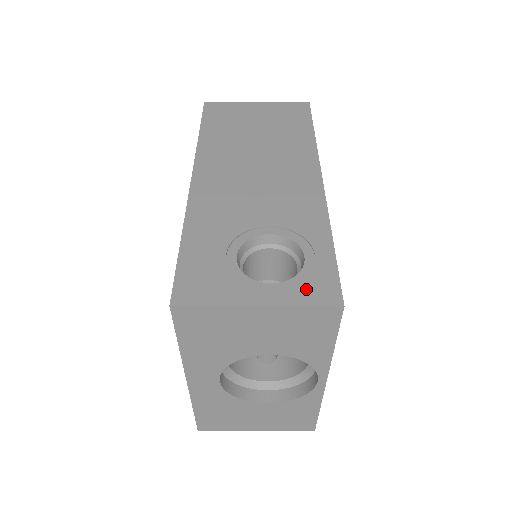
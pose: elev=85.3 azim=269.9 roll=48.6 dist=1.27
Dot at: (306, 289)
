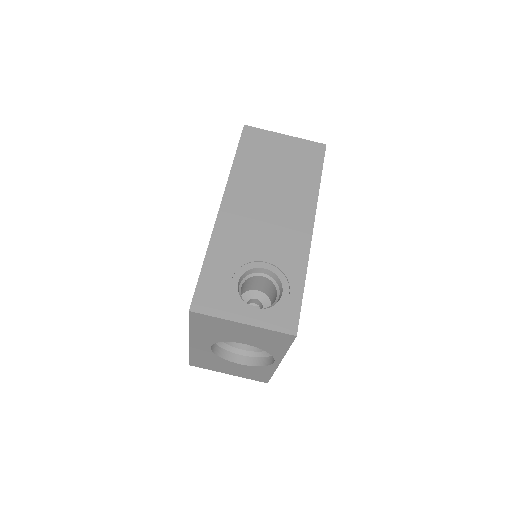
Dot at: (277, 318)
